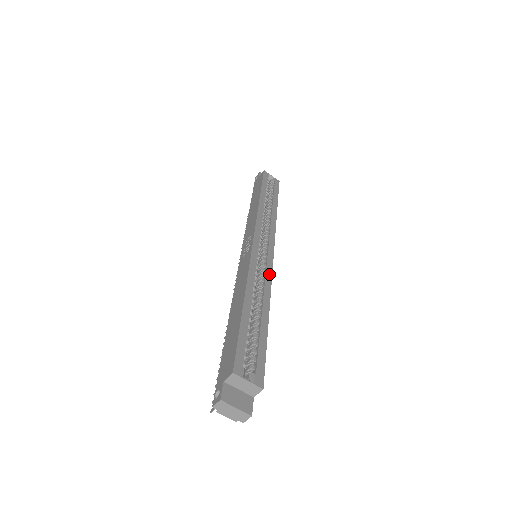
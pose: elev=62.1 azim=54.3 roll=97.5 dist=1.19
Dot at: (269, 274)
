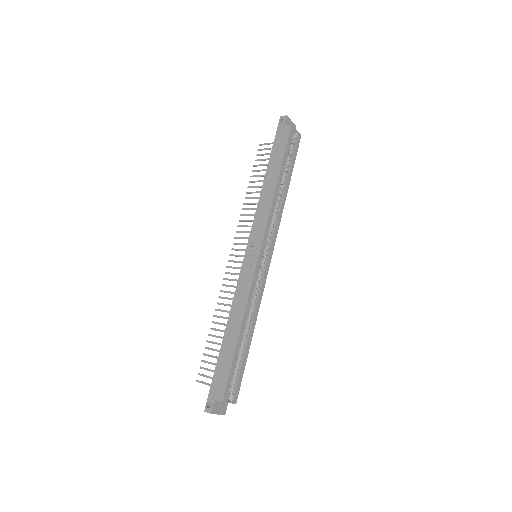
Dot at: (262, 291)
